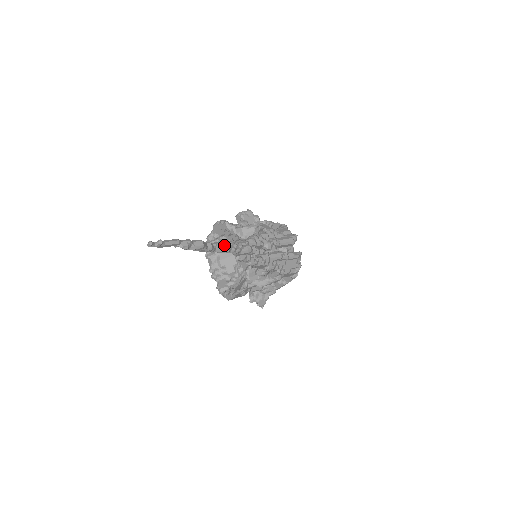
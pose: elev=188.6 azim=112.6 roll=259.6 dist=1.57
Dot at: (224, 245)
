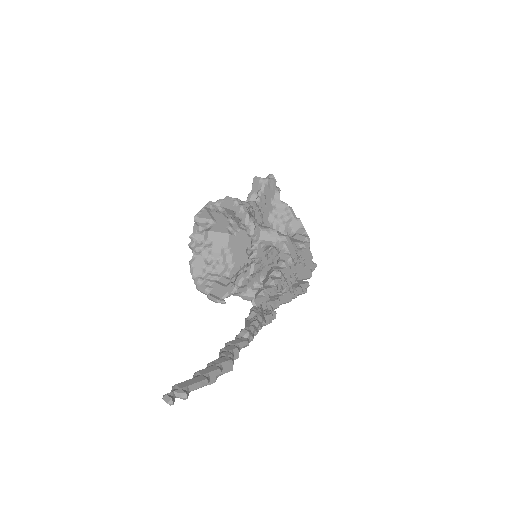
Dot at: (250, 340)
